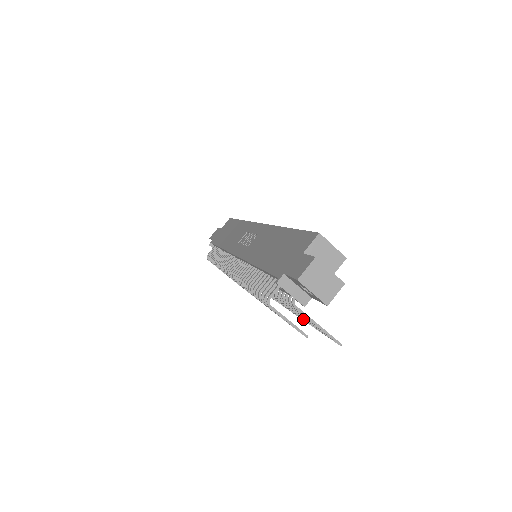
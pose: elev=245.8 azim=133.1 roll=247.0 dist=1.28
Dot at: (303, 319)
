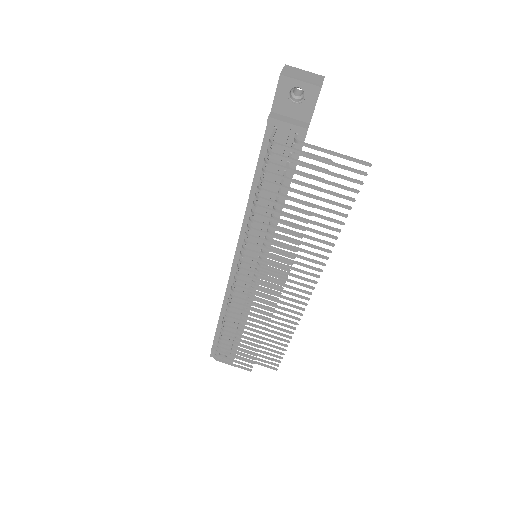
Dot at: (330, 228)
